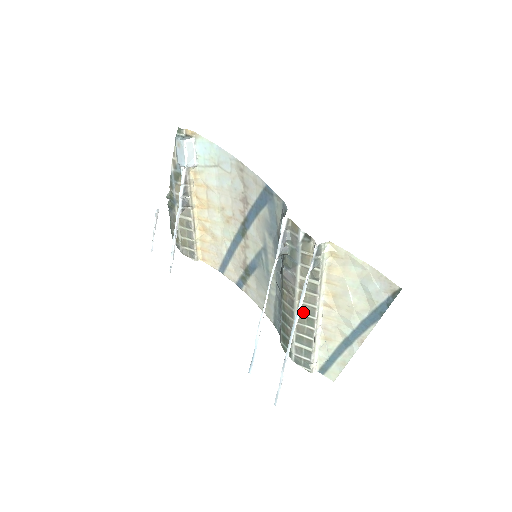
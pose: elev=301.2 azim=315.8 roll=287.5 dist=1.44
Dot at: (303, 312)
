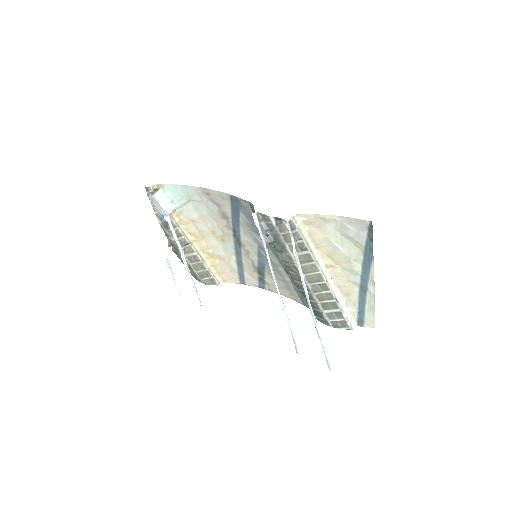
Dot at: (313, 282)
